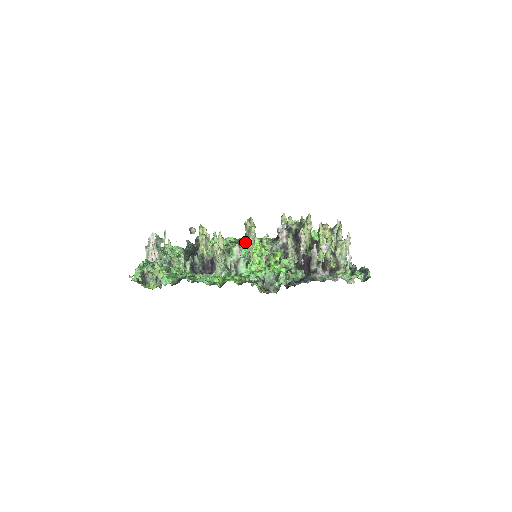
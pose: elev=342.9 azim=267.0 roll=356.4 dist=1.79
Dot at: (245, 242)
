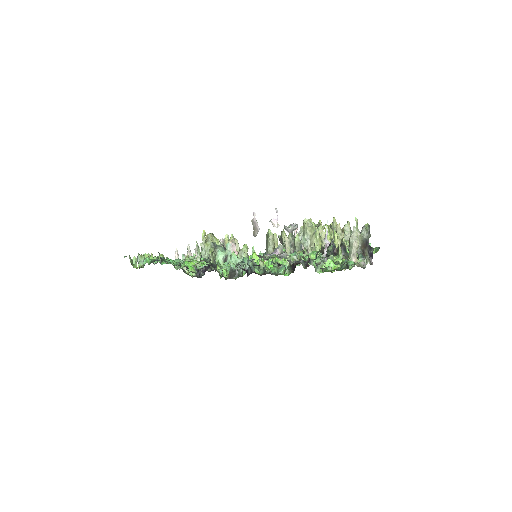
Dot at: (266, 250)
